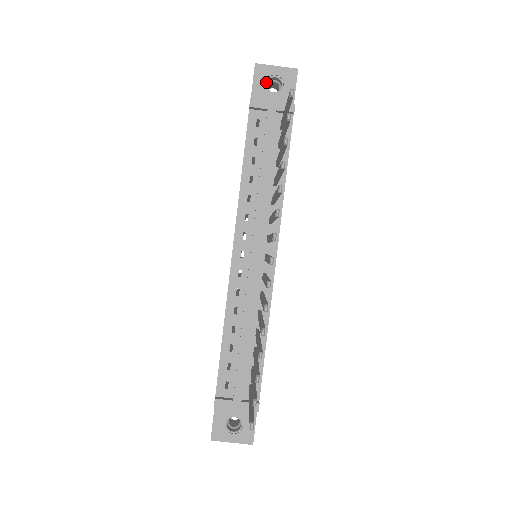
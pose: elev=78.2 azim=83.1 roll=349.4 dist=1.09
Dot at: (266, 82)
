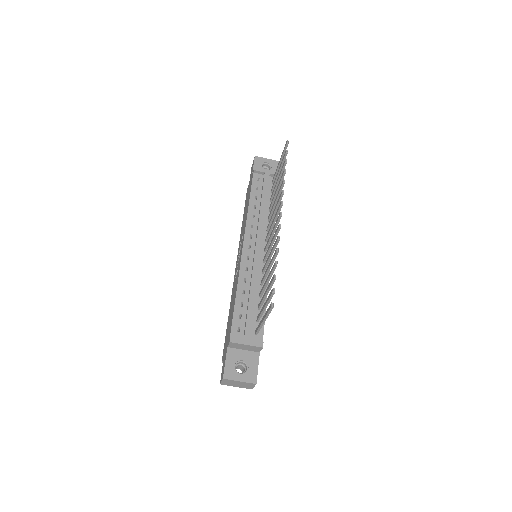
Dot at: (261, 165)
